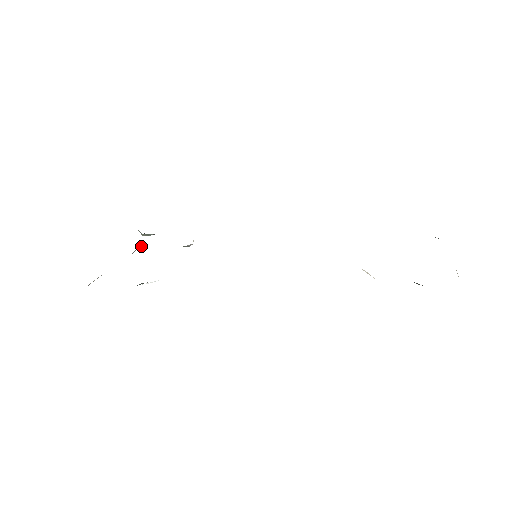
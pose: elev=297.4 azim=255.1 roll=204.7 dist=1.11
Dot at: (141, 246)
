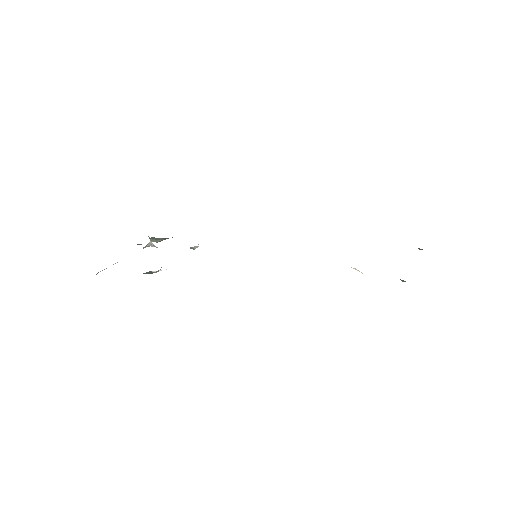
Dot at: (151, 243)
